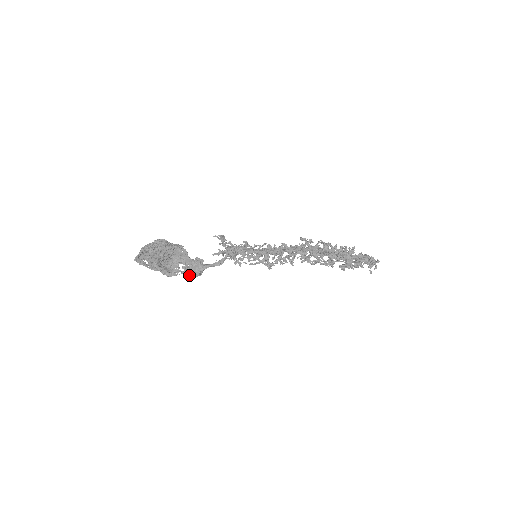
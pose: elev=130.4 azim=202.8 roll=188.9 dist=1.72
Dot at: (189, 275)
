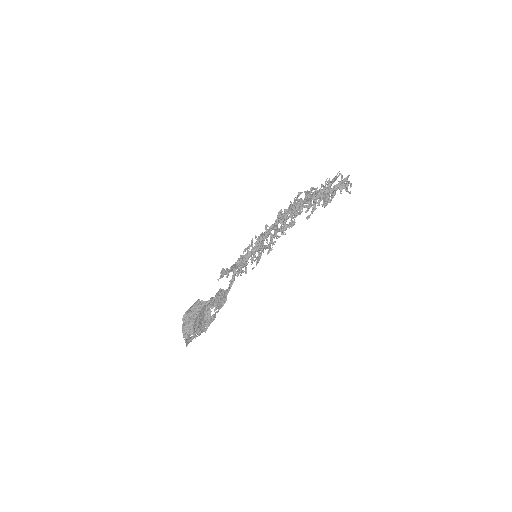
Dot at: (222, 306)
